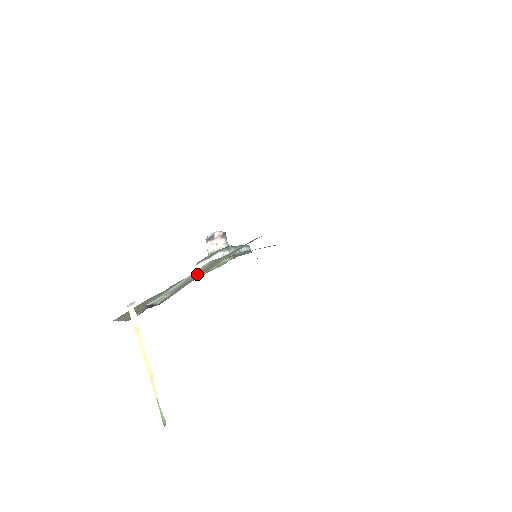
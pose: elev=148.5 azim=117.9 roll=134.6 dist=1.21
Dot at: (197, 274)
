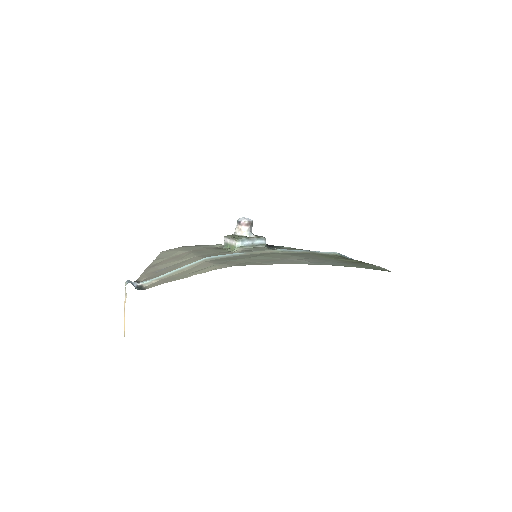
Dot at: (185, 270)
